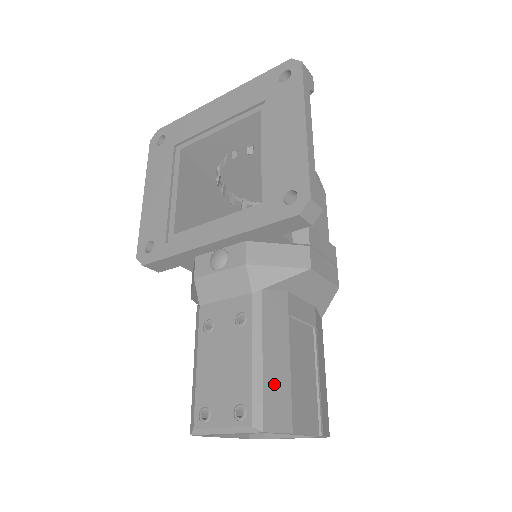
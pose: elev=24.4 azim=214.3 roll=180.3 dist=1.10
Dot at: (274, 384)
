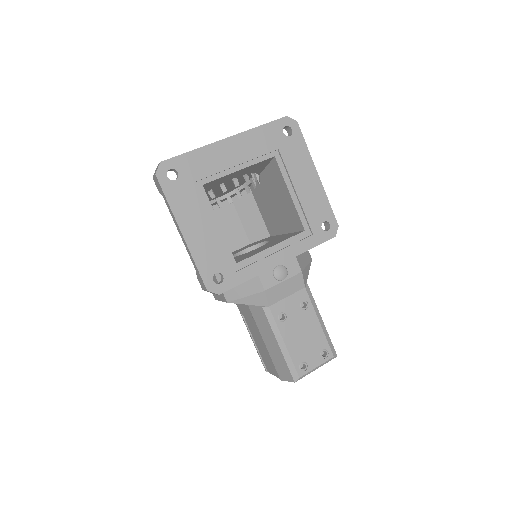
Dot at: occluded
